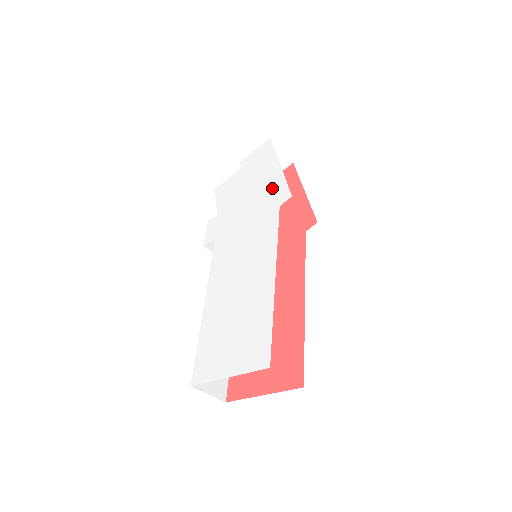
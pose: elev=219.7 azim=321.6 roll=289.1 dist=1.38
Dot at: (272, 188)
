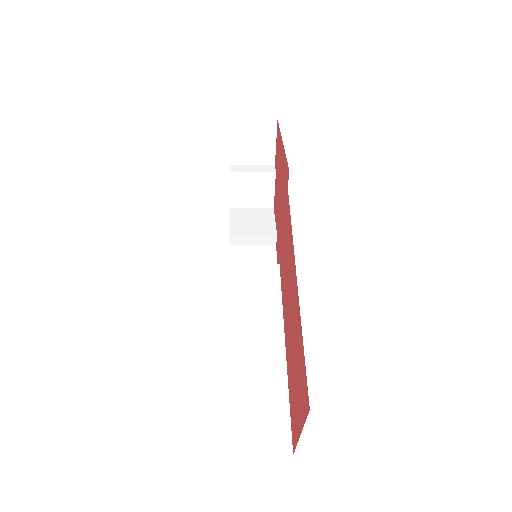
Dot at: occluded
